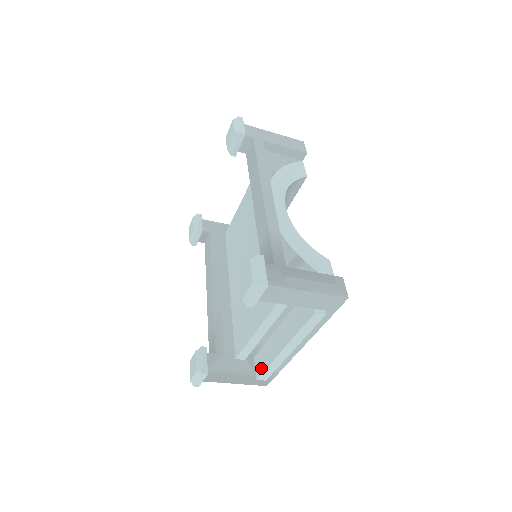
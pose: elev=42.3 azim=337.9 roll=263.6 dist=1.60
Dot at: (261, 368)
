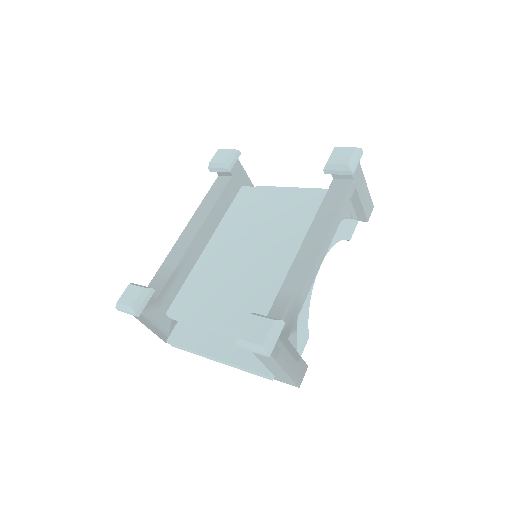
Dot at: (179, 340)
